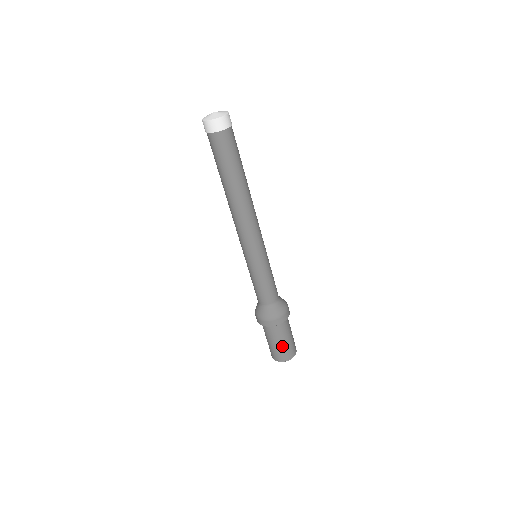
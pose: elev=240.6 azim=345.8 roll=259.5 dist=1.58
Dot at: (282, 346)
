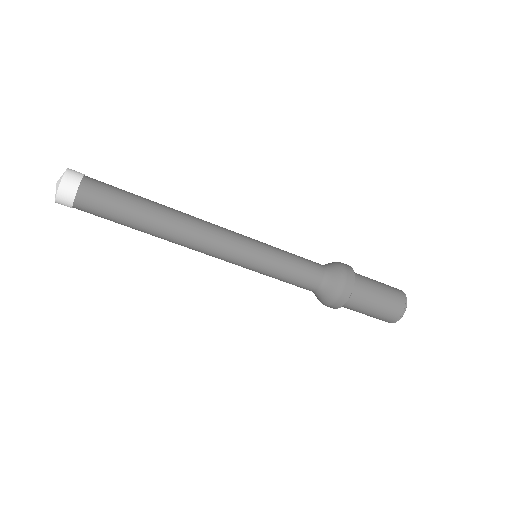
Dot at: (368, 315)
